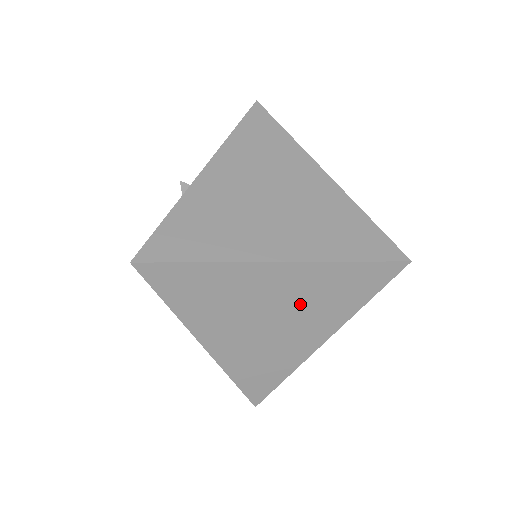
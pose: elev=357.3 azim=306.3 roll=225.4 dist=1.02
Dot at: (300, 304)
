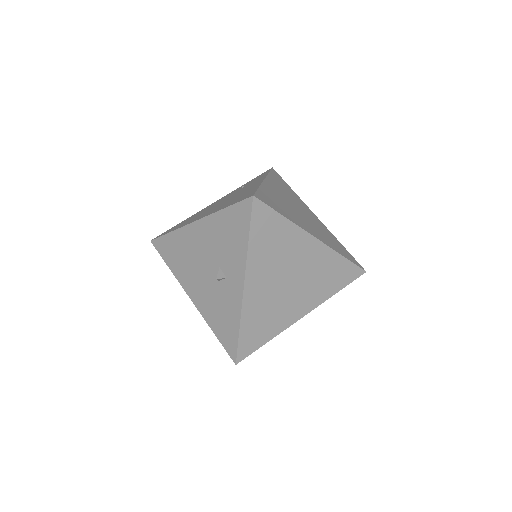
Dot at: occluded
